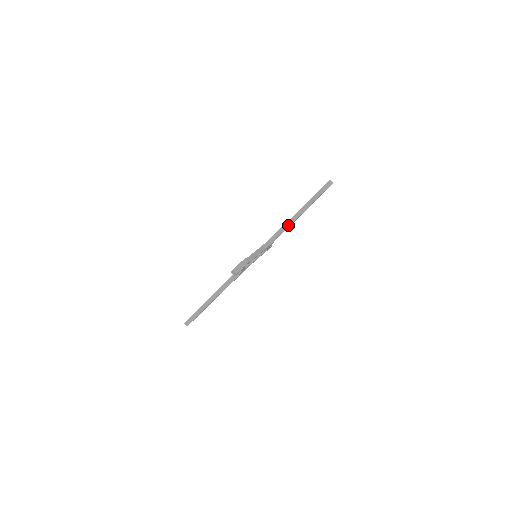
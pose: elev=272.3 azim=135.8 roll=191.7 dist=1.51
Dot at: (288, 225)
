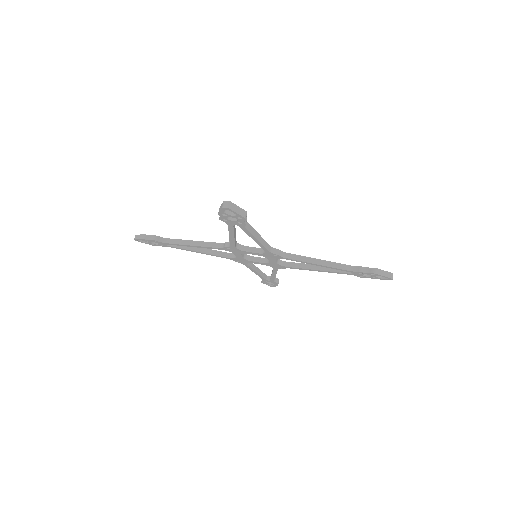
Dot at: (313, 262)
